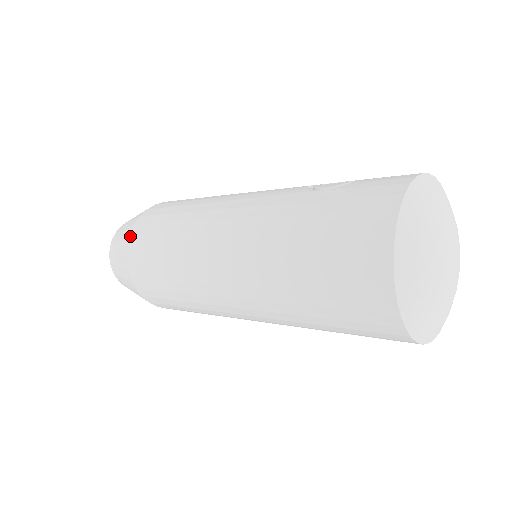
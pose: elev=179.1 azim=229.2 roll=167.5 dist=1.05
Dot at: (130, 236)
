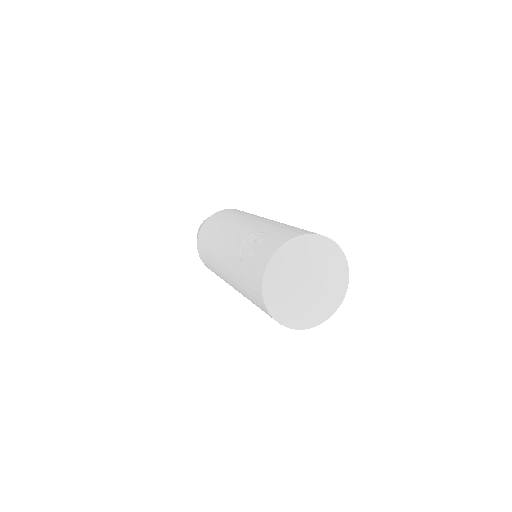
Dot at: (200, 257)
